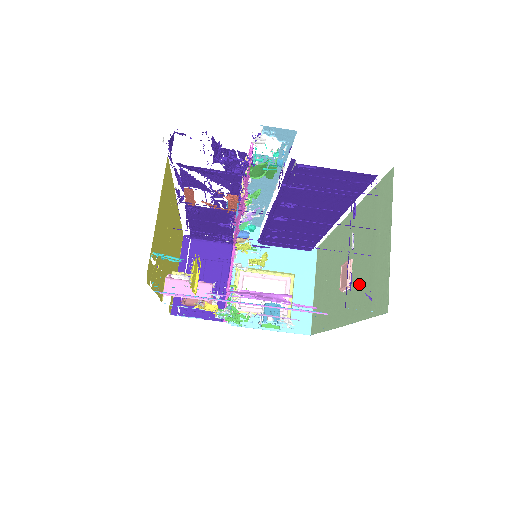
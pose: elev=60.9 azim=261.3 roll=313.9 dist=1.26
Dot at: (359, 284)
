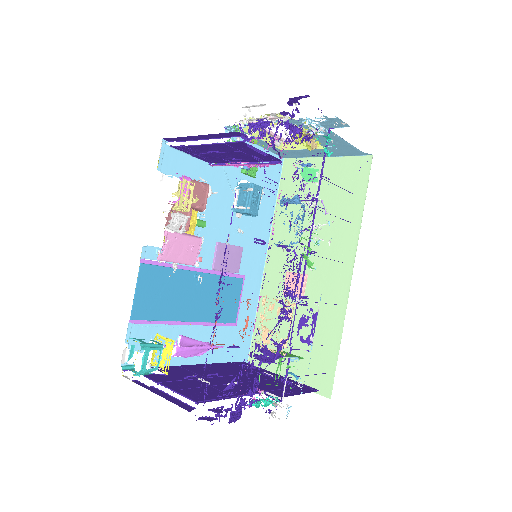
Dot at: occluded
